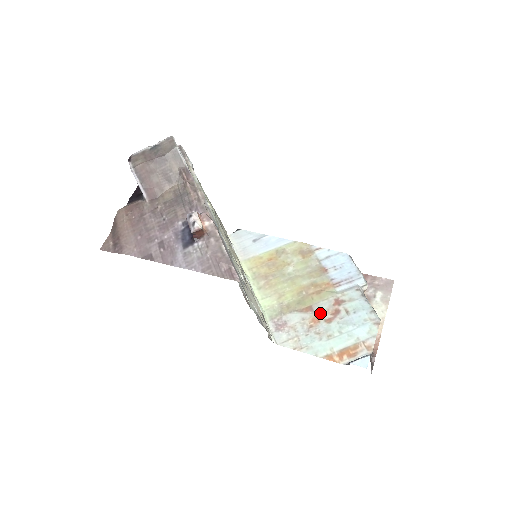
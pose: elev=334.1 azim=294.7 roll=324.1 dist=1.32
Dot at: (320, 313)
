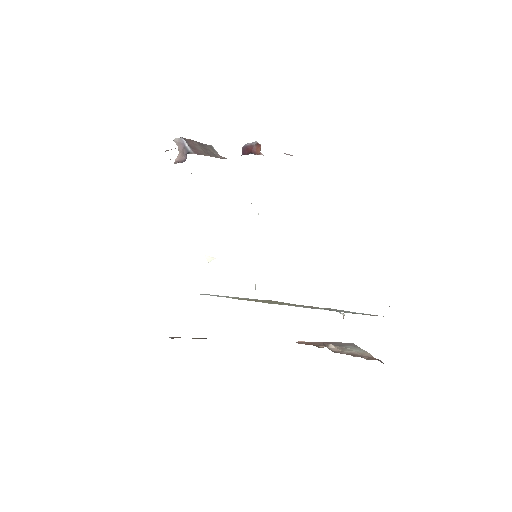
Dot at: (322, 308)
